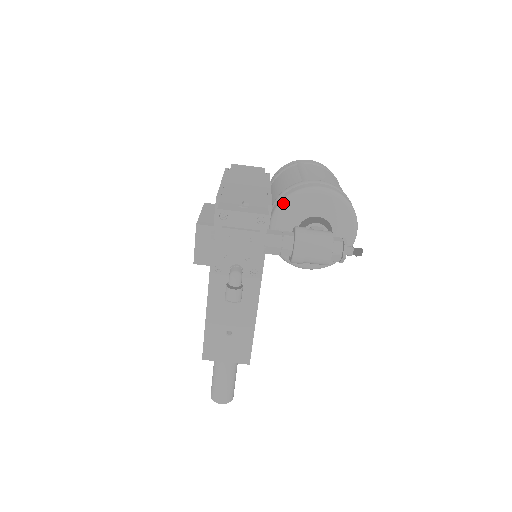
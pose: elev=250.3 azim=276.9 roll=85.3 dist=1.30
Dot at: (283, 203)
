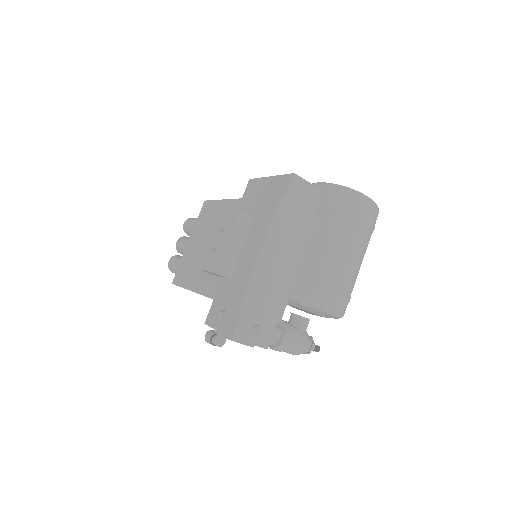
Dot at: (295, 299)
